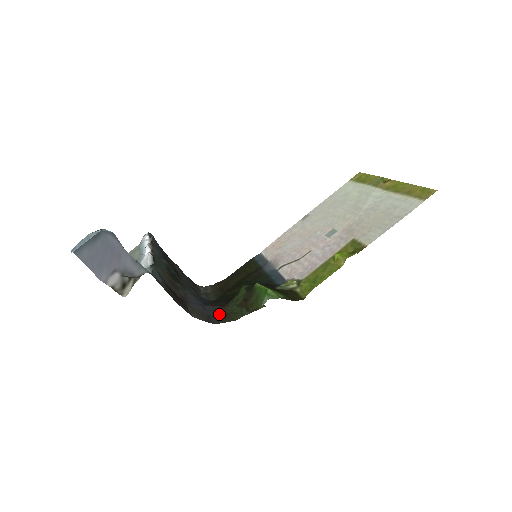
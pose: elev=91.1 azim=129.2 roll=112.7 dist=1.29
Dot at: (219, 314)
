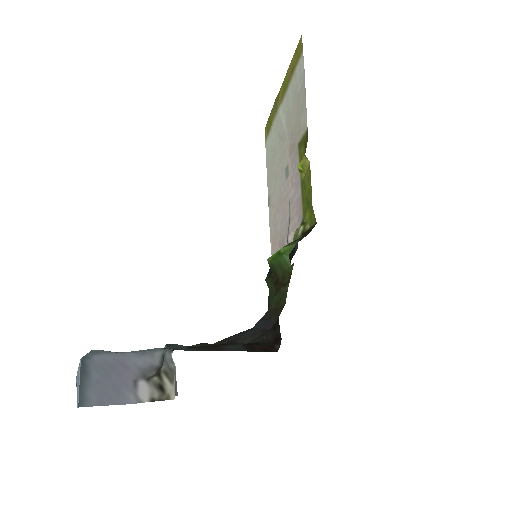
Dot at: (269, 318)
